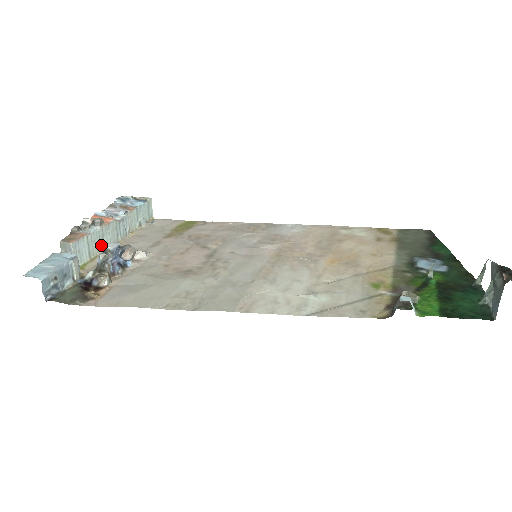
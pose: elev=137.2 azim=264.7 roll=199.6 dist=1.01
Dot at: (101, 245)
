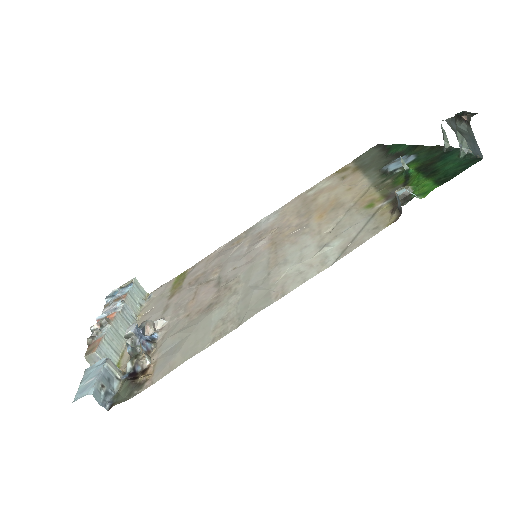
Dot at: (120, 340)
